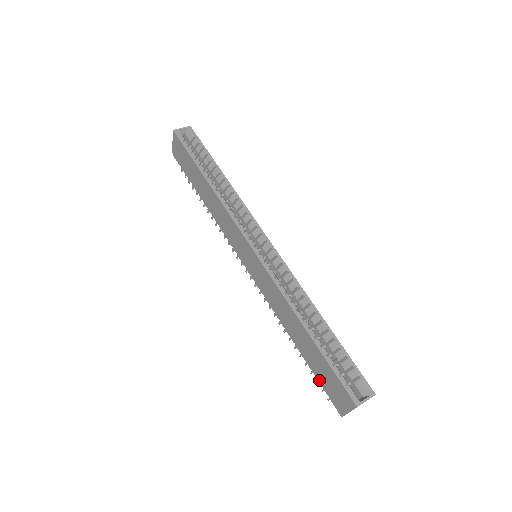
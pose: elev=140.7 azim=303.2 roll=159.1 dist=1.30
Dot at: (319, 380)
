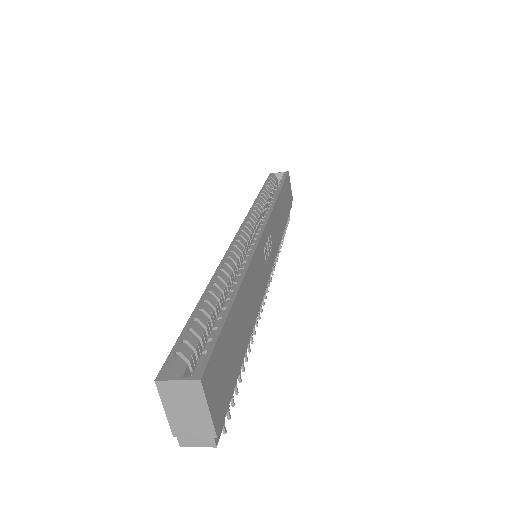
Dot at: occluded
